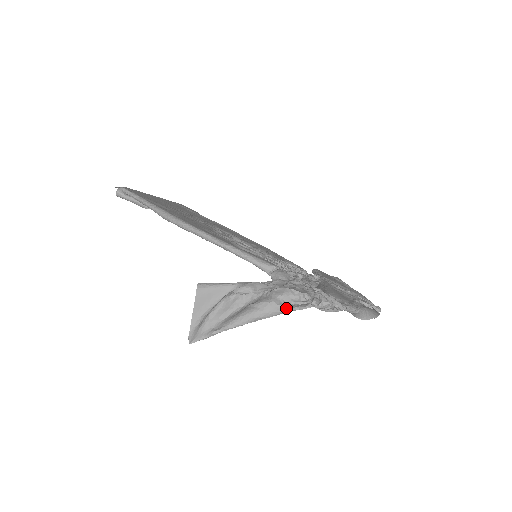
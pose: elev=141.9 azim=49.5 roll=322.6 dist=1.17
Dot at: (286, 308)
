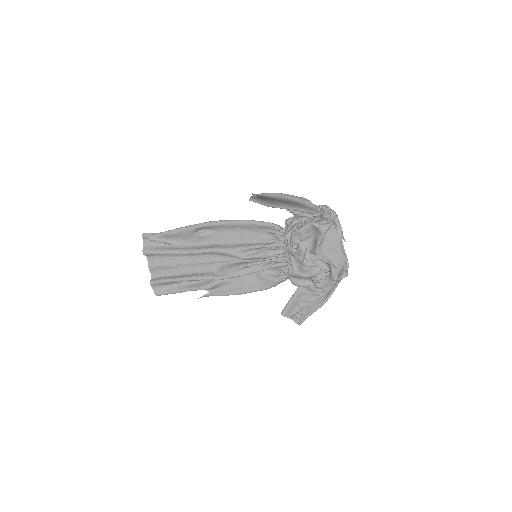
Dot at: (308, 200)
